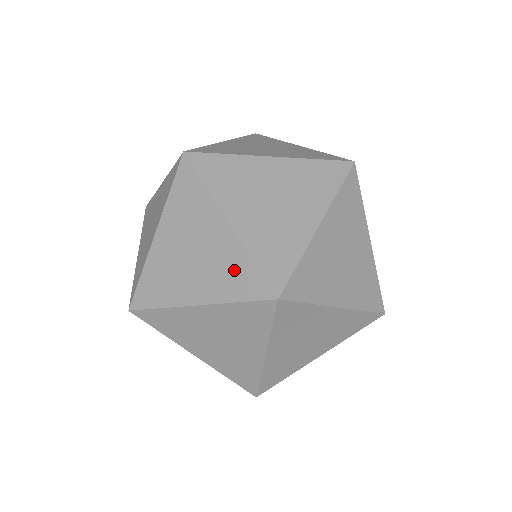
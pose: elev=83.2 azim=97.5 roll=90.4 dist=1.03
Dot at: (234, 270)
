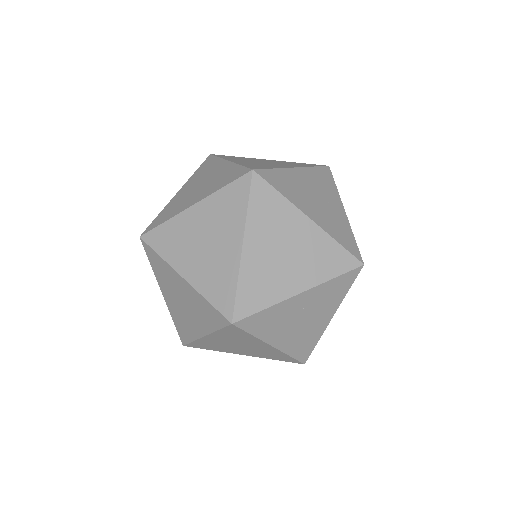
Dot at: (204, 309)
